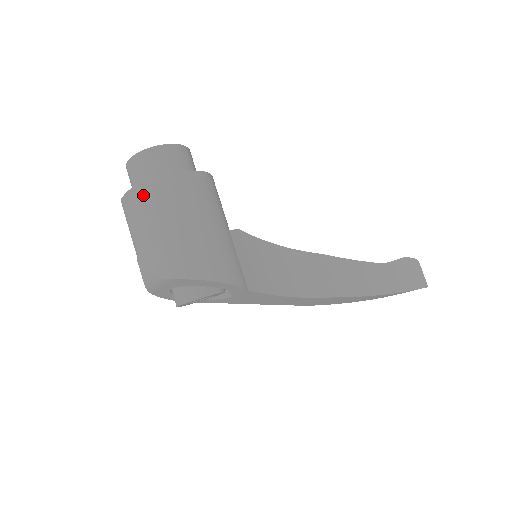
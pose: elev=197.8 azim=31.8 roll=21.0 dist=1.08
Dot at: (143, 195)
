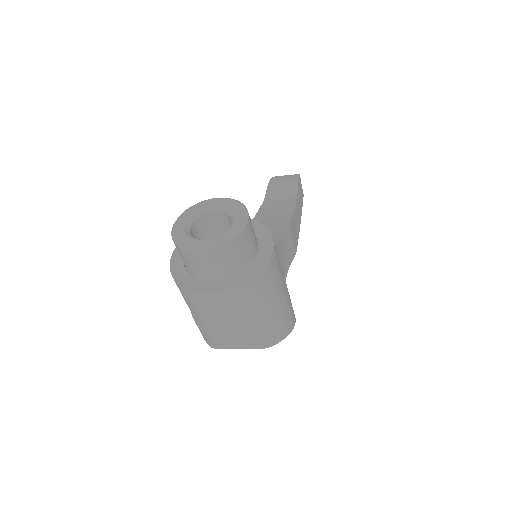
Dot at: (246, 293)
